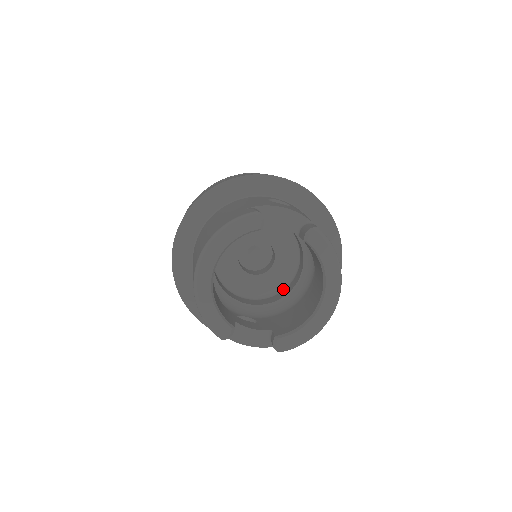
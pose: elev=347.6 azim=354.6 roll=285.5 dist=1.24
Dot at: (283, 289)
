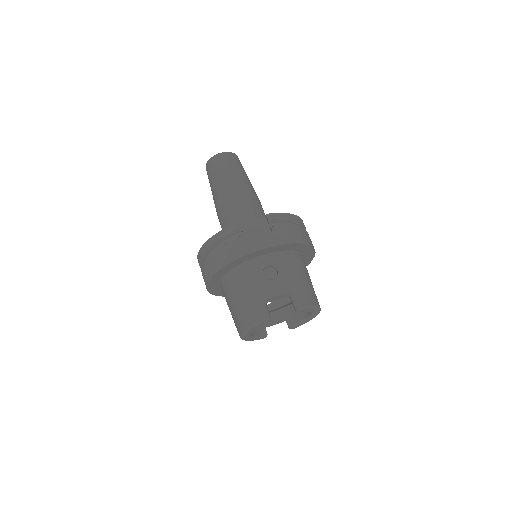
Dot at: occluded
